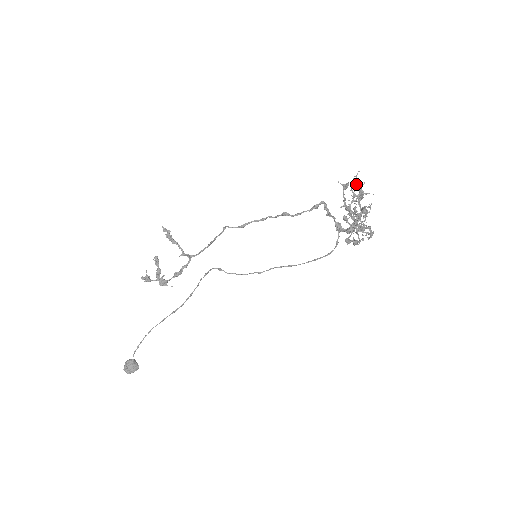
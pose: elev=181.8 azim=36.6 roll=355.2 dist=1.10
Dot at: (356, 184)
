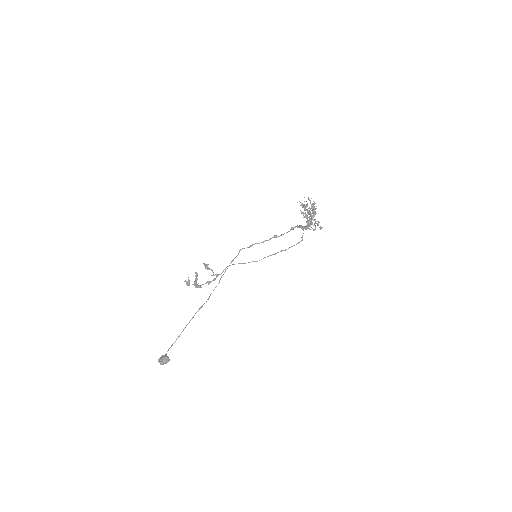
Dot at: (308, 198)
